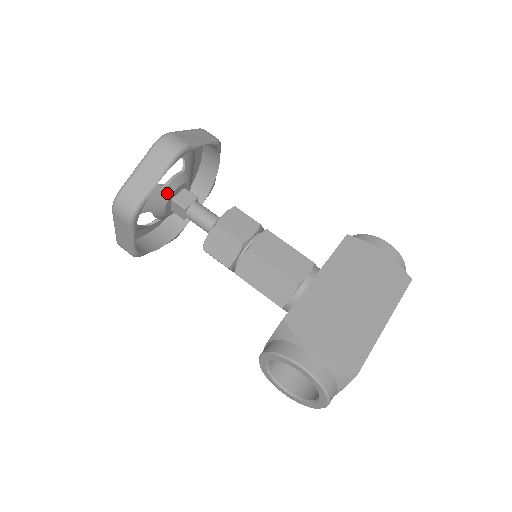
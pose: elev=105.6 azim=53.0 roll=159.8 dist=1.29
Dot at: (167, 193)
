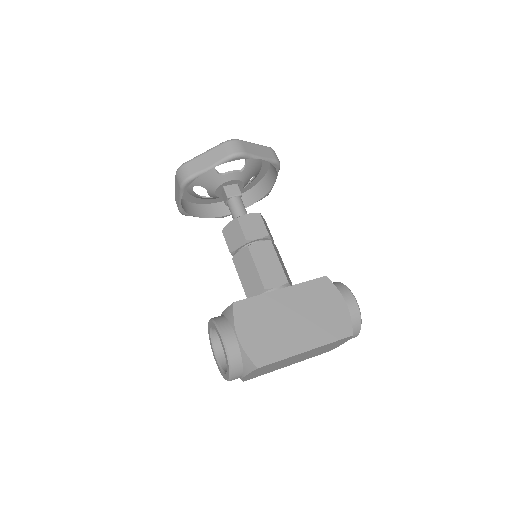
Dot at: (221, 180)
